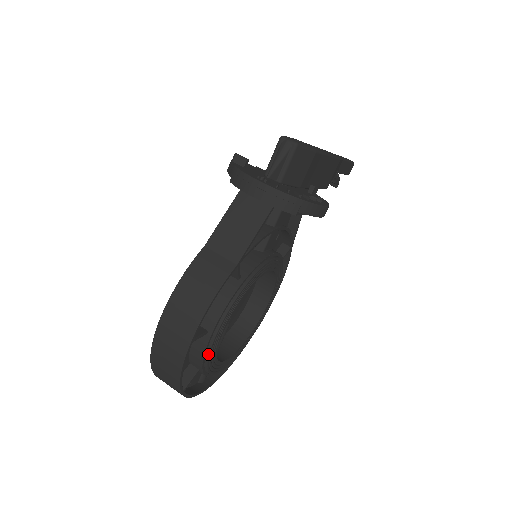
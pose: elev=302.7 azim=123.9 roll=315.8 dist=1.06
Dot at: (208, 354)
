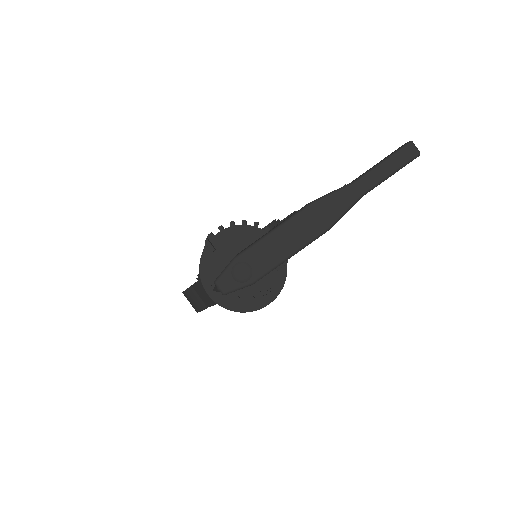
Dot at: occluded
